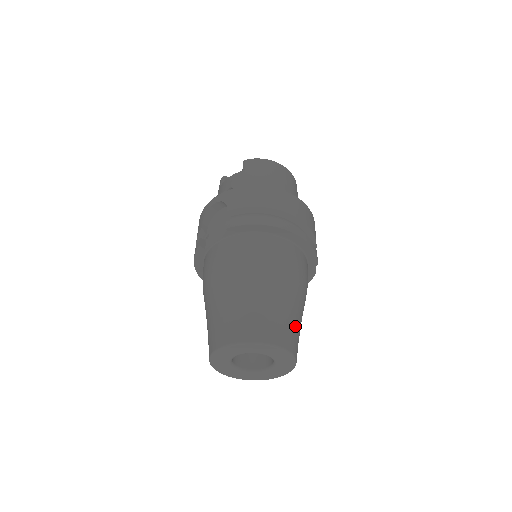
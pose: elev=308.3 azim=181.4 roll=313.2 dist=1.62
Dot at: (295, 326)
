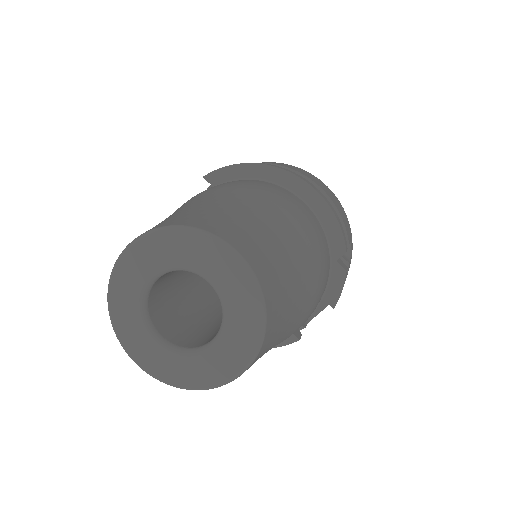
Dot at: (273, 254)
